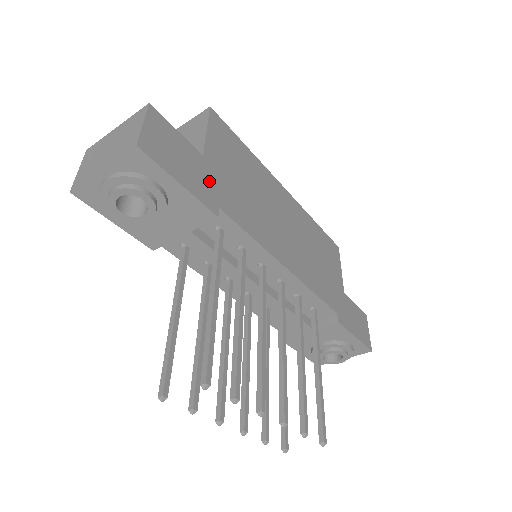
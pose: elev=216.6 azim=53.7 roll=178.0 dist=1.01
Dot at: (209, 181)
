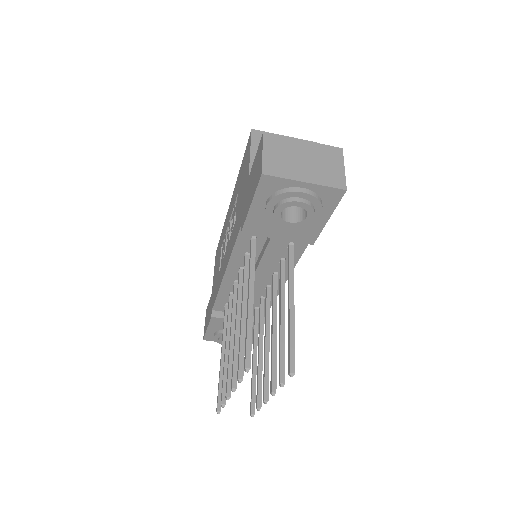
Dot at: occluded
